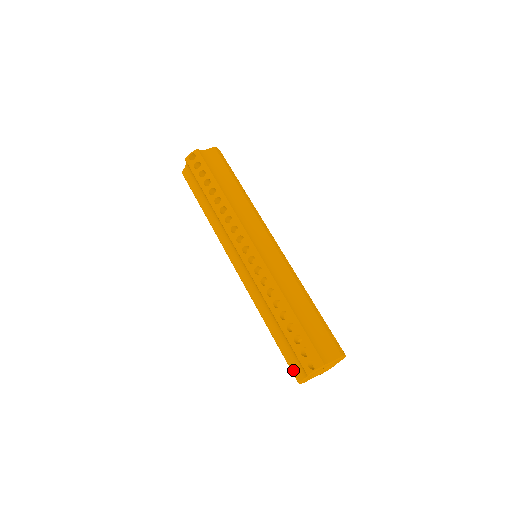
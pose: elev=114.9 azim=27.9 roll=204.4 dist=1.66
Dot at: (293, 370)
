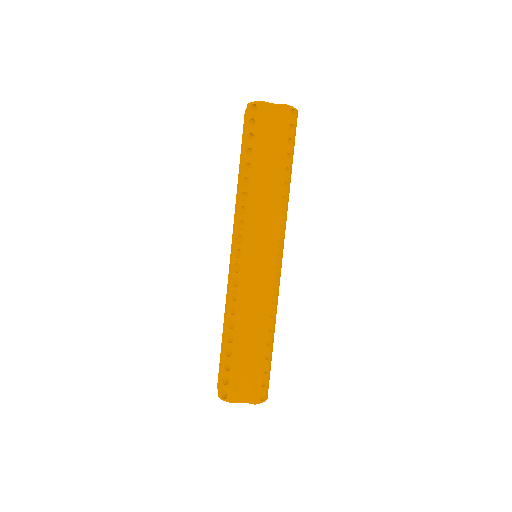
Dot at: occluded
